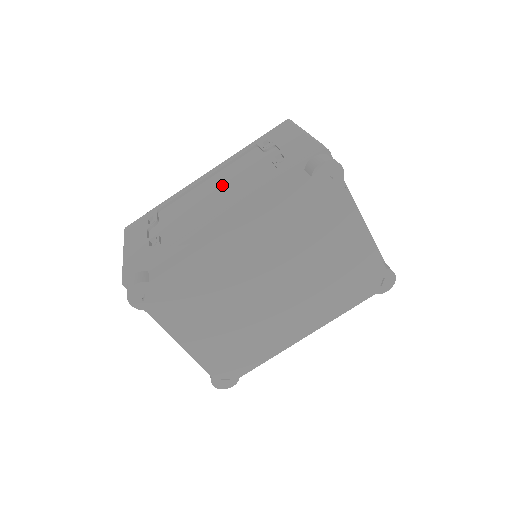
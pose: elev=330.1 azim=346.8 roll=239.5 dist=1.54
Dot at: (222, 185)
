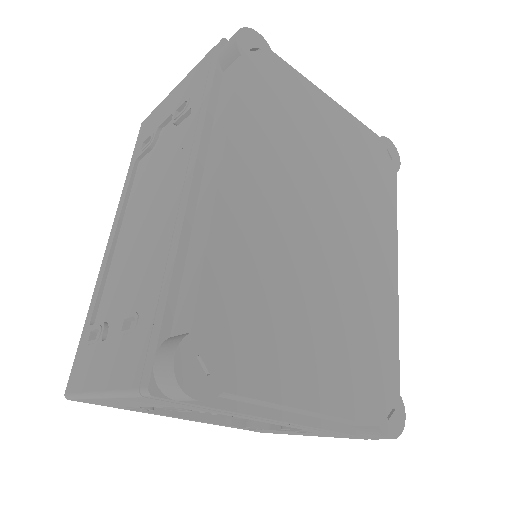
Dot at: (144, 205)
